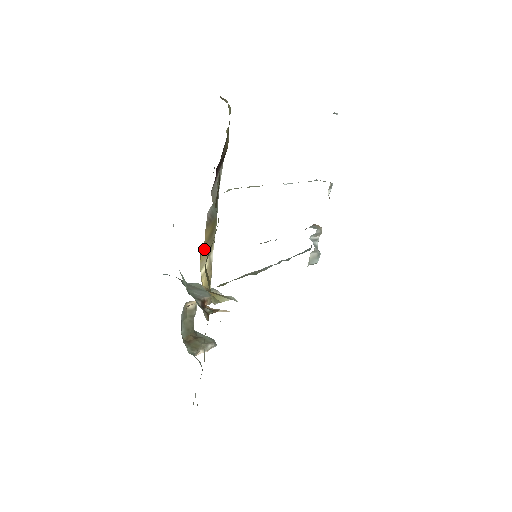
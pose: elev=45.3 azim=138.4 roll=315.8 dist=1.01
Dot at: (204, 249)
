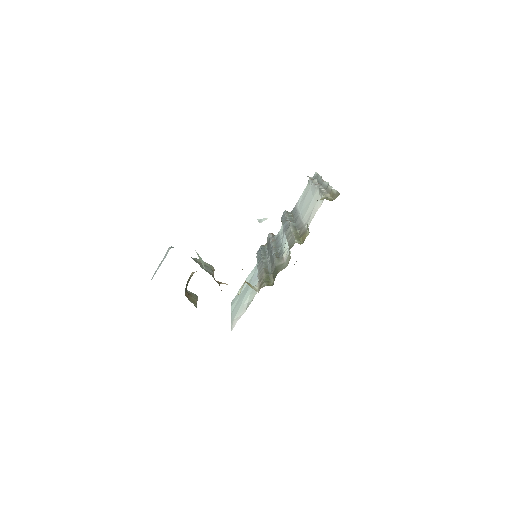
Dot at: occluded
